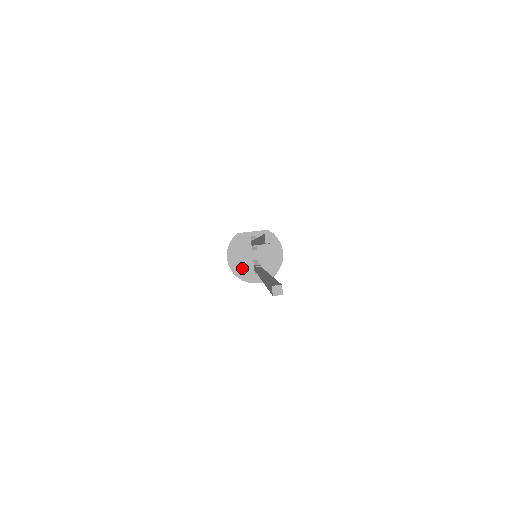
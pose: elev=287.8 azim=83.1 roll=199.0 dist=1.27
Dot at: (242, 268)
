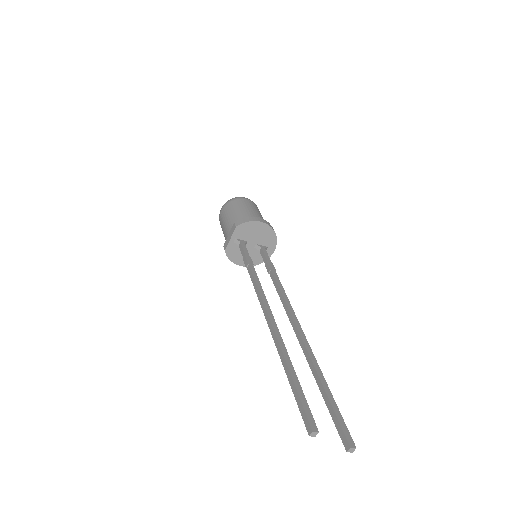
Dot at: (255, 258)
